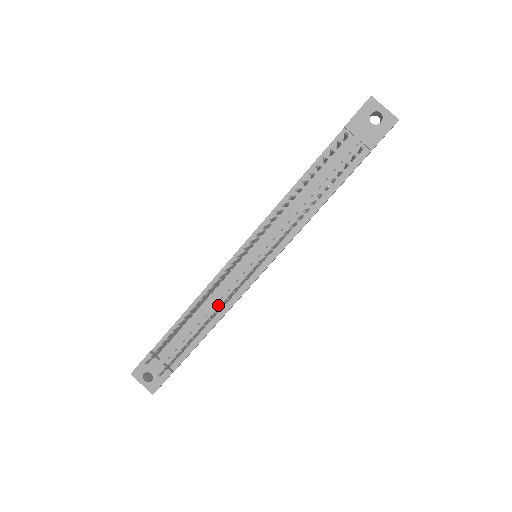
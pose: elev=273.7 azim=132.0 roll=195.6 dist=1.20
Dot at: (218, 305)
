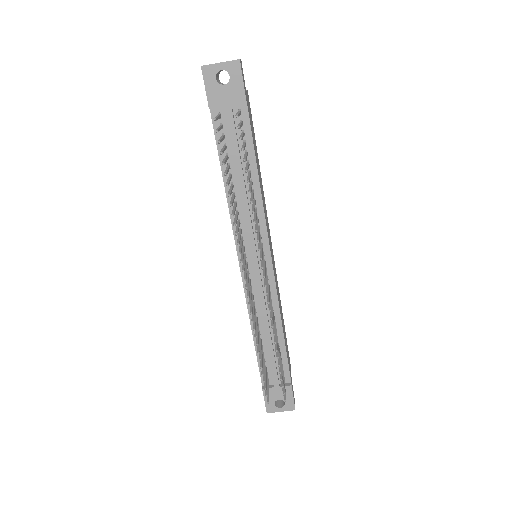
Dot at: (269, 315)
